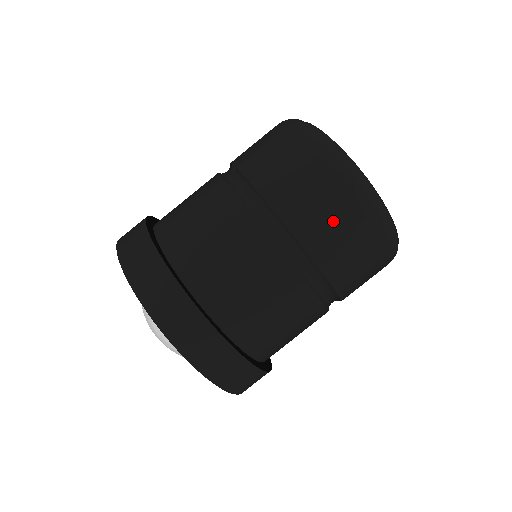
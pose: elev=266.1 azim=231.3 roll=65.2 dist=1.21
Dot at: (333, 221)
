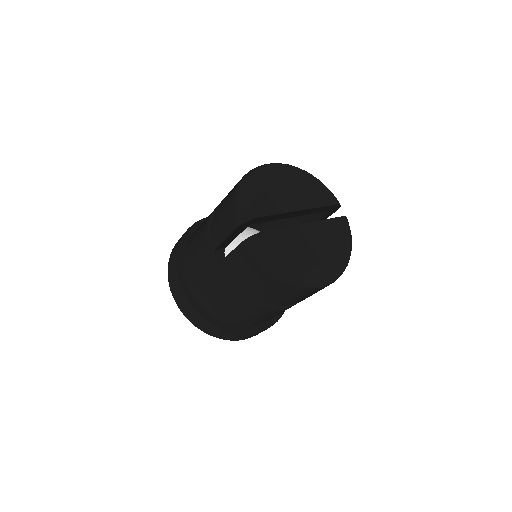
Dot at: (295, 297)
